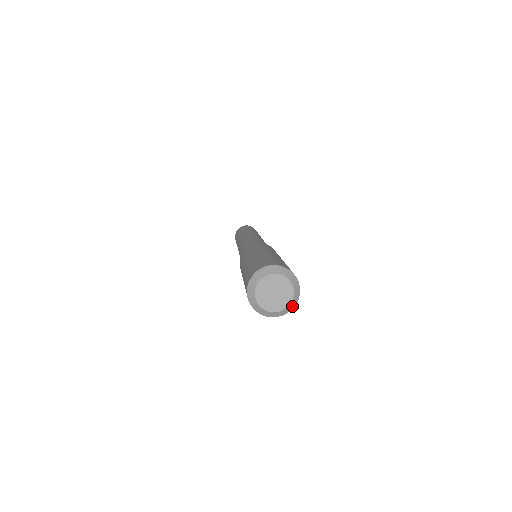
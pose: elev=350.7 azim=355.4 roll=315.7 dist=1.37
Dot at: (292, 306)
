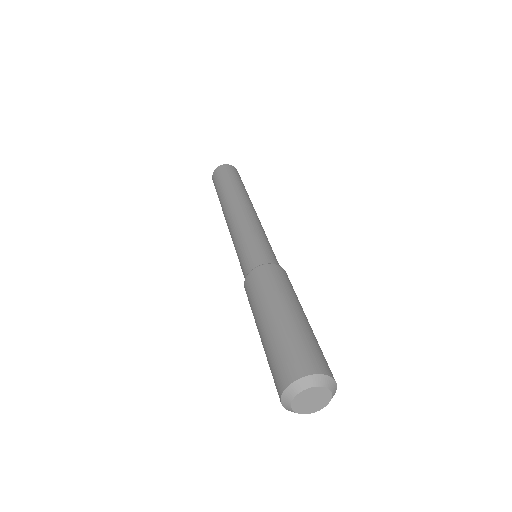
Dot at: (309, 412)
